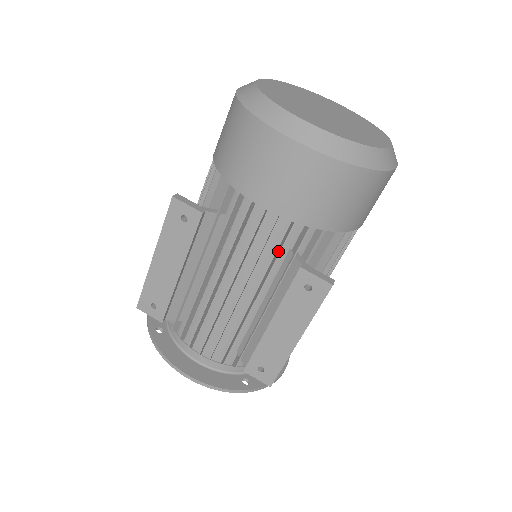
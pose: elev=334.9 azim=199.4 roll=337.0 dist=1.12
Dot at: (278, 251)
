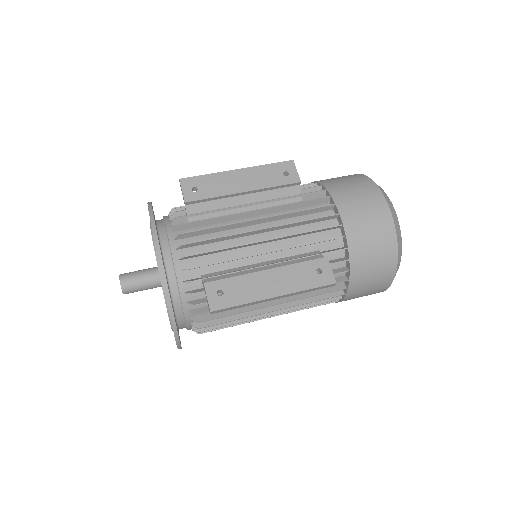
Dot at: (316, 241)
